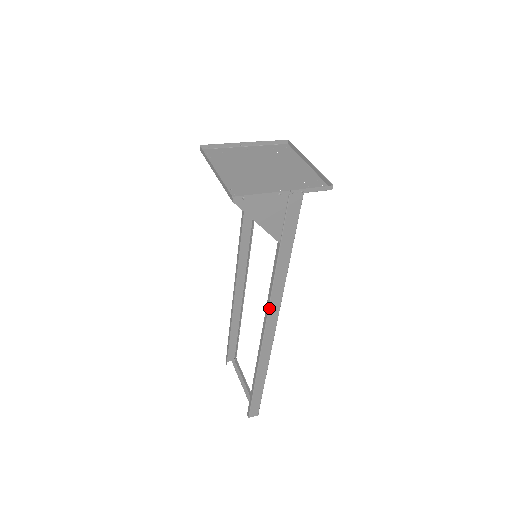
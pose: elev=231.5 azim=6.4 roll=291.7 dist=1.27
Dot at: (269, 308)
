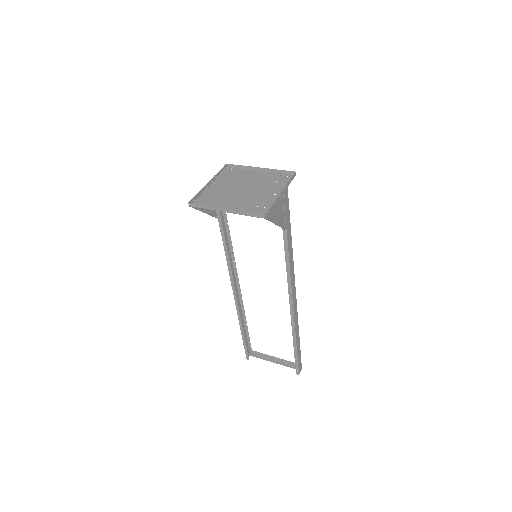
Dot at: (291, 281)
